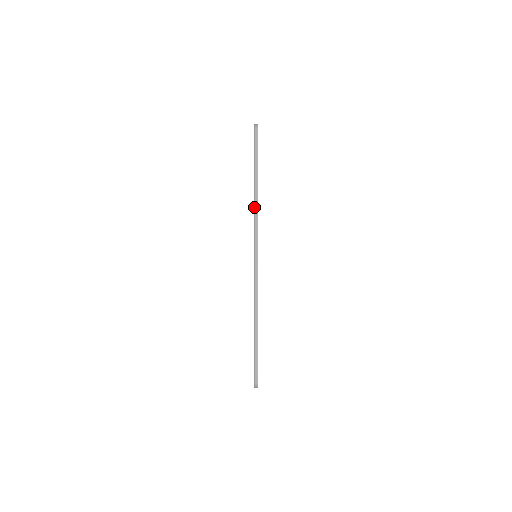
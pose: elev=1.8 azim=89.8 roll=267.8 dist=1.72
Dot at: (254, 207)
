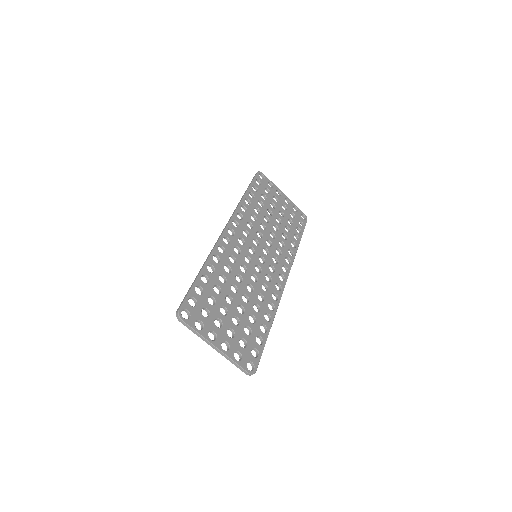
Dot at: occluded
